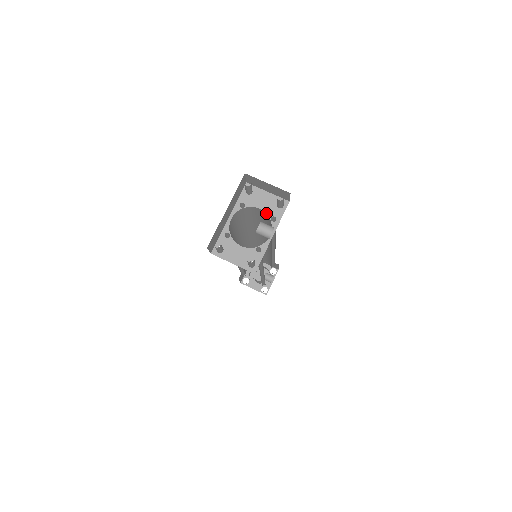
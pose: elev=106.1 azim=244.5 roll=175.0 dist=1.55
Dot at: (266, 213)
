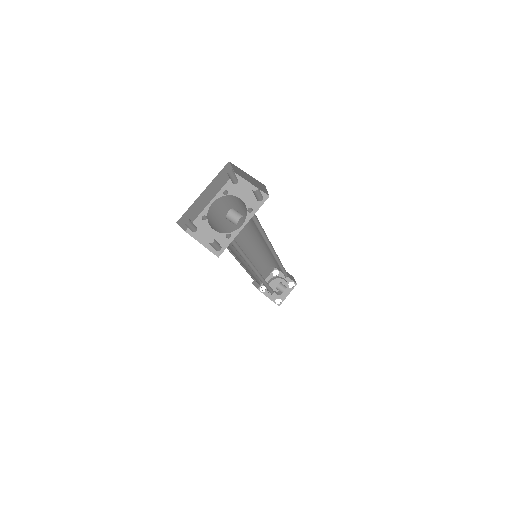
Dot at: (245, 203)
